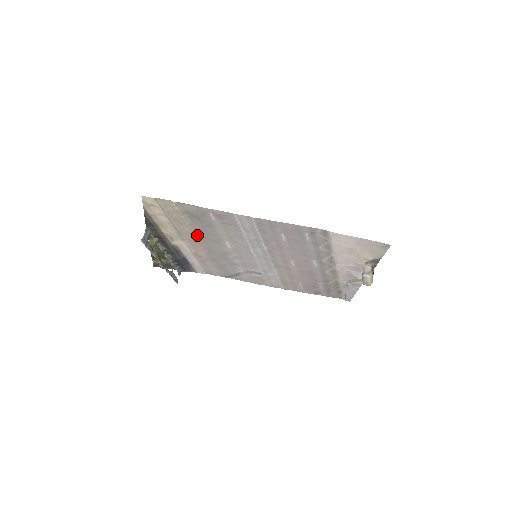
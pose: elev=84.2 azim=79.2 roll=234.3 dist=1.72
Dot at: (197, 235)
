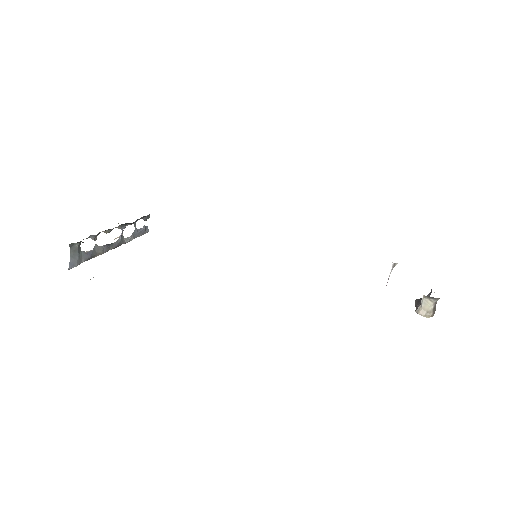
Dot at: occluded
